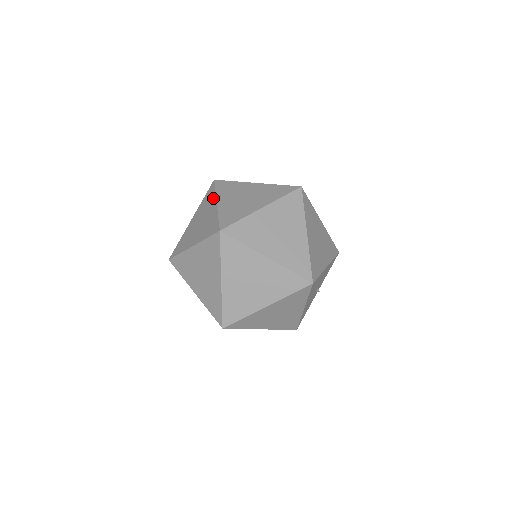
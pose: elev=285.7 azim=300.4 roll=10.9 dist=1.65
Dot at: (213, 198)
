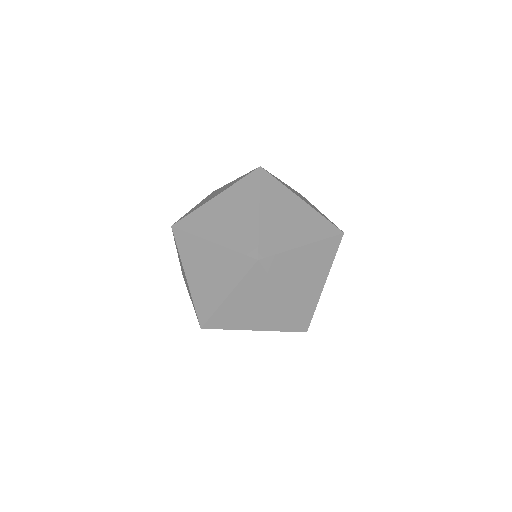
Dot at: (198, 241)
